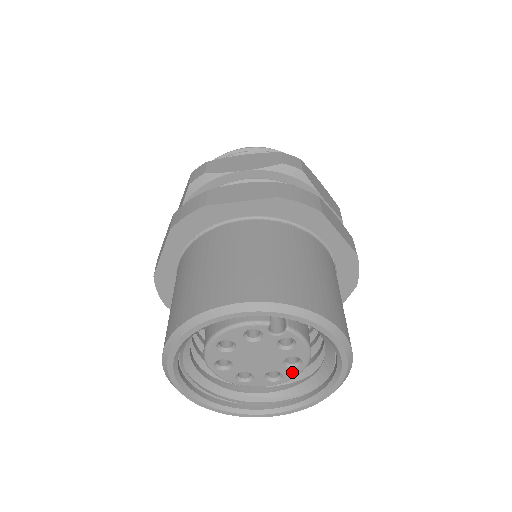
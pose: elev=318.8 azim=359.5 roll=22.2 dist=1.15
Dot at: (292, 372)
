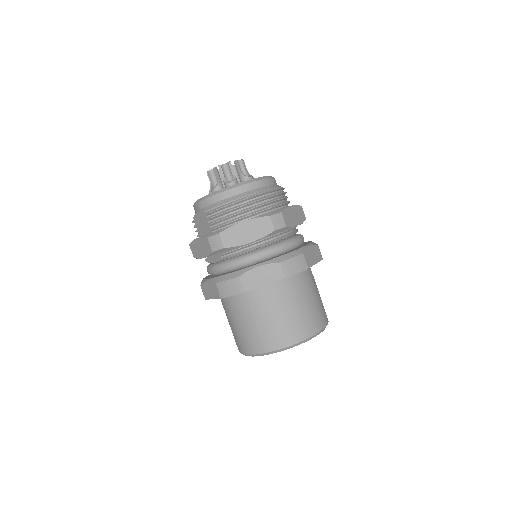
Dot at: occluded
